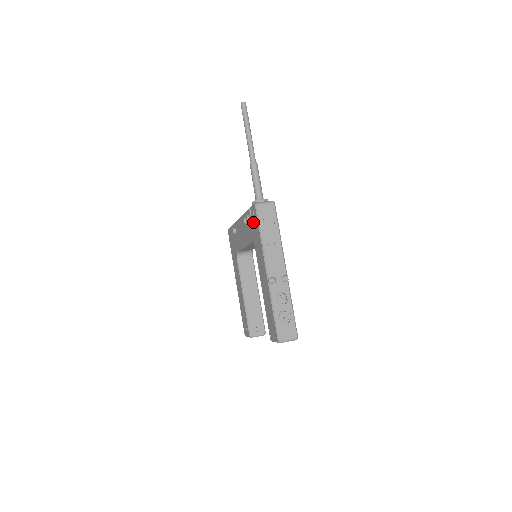
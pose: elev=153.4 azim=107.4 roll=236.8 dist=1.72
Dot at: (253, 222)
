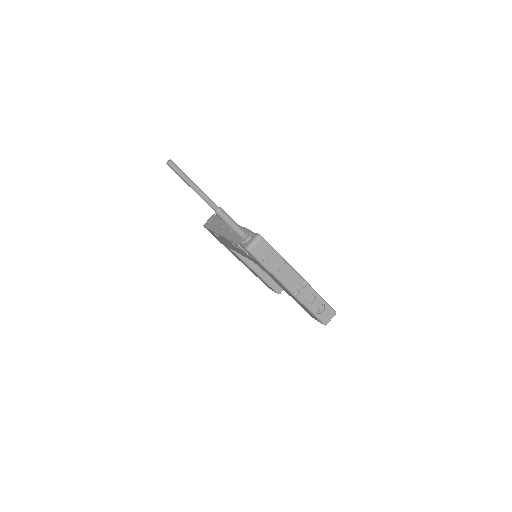
Dot at: occluded
